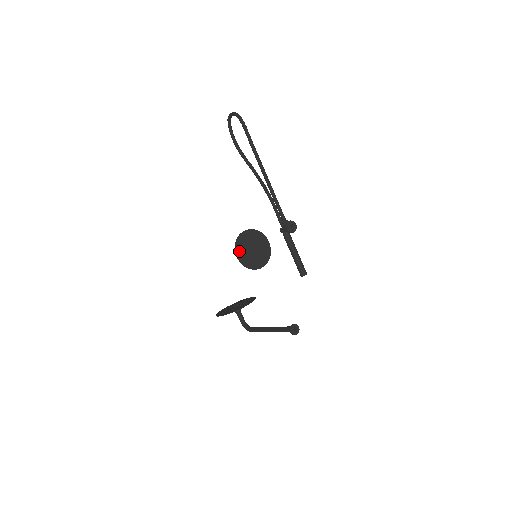
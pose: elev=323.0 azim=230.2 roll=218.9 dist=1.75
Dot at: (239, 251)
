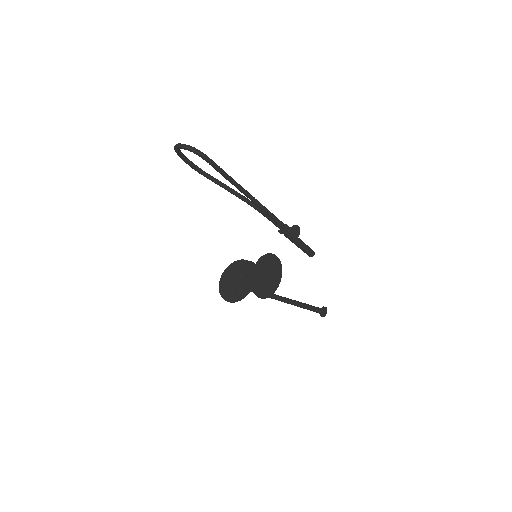
Dot at: (257, 291)
